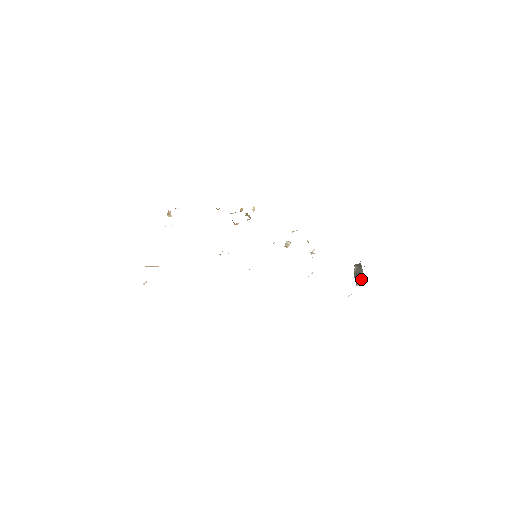
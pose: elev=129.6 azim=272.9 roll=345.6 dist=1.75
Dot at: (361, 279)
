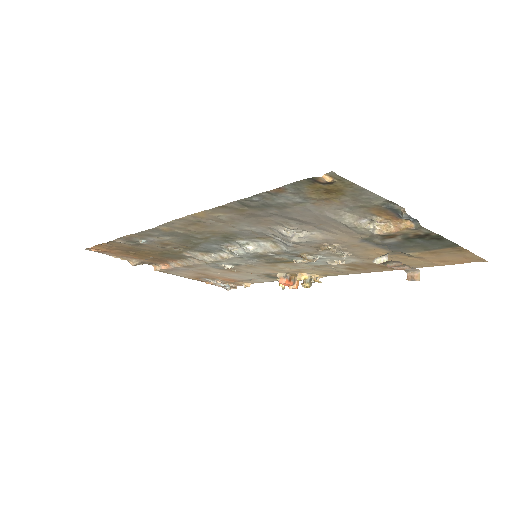
Dot at: occluded
